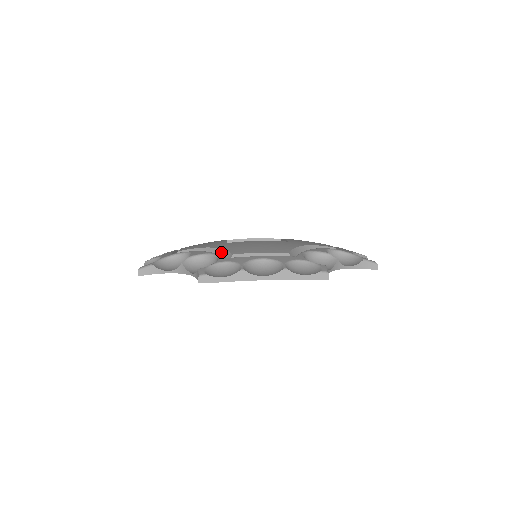
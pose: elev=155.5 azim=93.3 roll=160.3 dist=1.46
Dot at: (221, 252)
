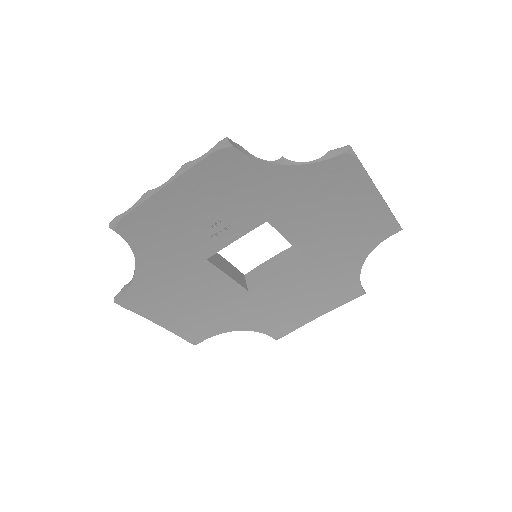
Dot at: occluded
